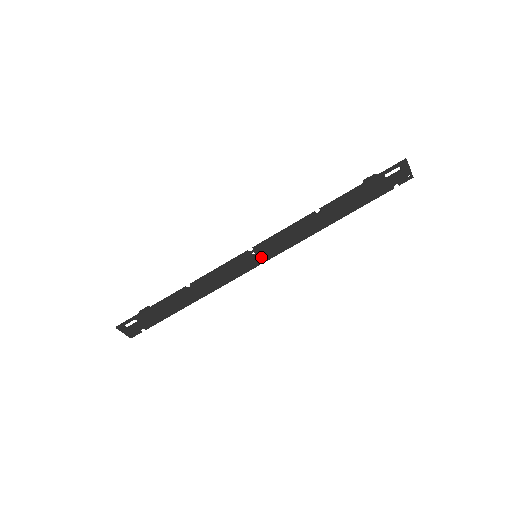
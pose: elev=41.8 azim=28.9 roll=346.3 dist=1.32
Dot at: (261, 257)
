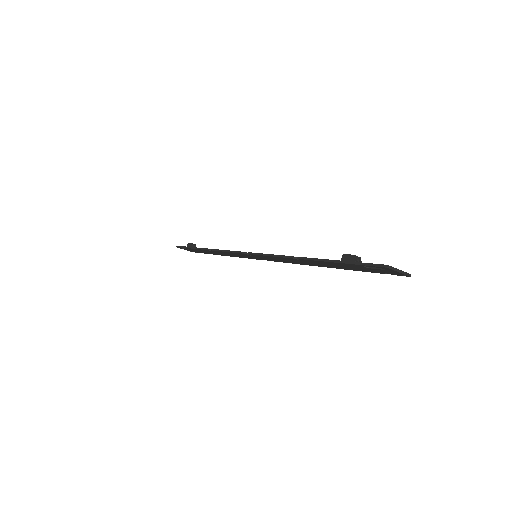
Dot at: (261, 258)
